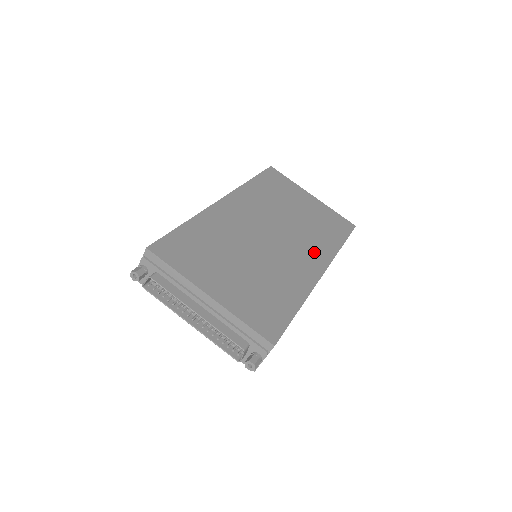
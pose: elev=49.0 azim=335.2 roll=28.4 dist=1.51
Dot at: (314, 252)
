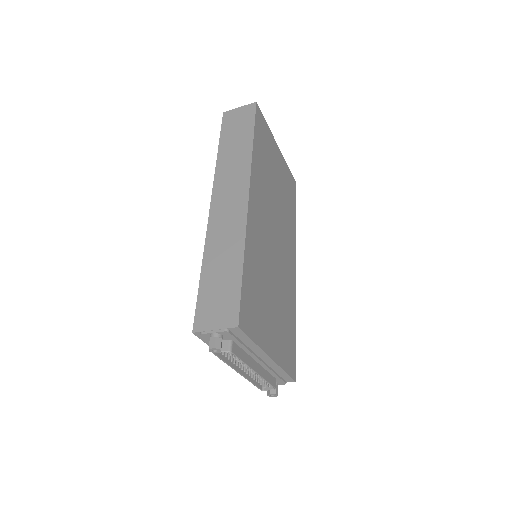
Dot at: (290, 244)
